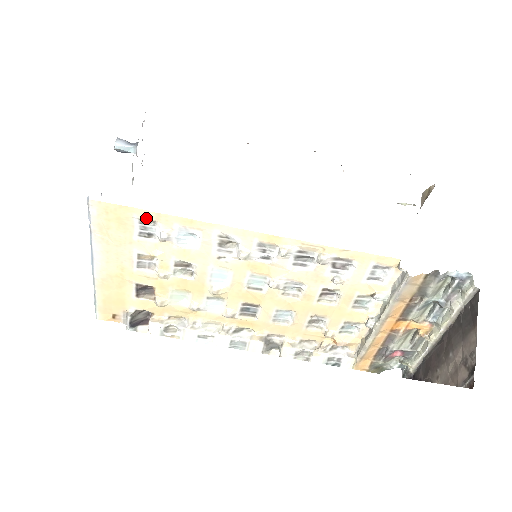
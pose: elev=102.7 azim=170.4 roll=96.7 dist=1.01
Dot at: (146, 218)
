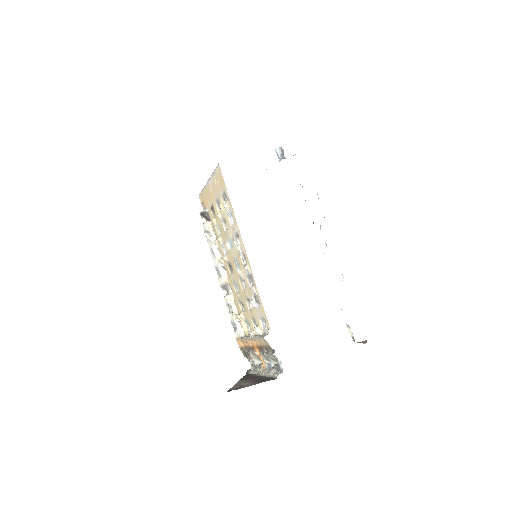
Dot at: (226, 194)
